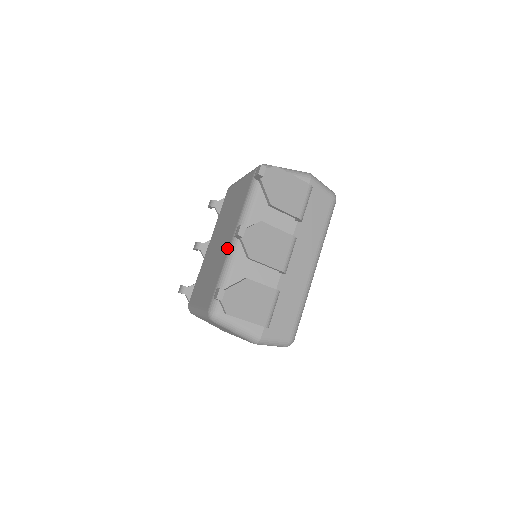
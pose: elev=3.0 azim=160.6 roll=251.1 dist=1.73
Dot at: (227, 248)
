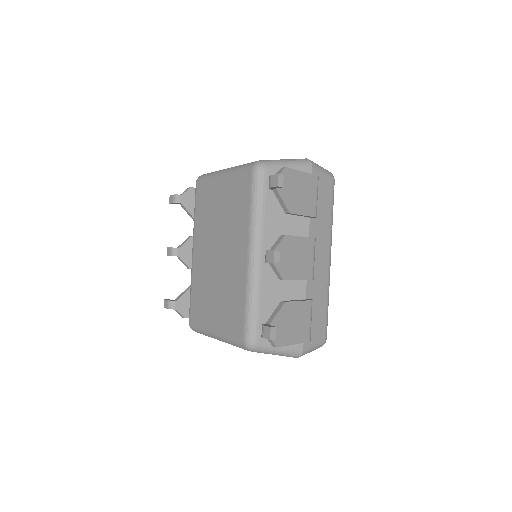
Dot at: (243, 267)
